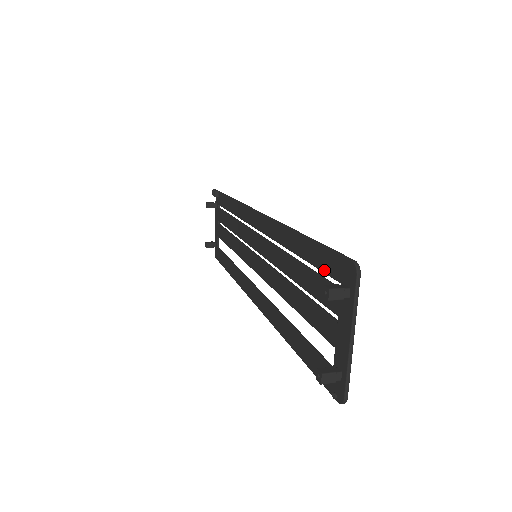
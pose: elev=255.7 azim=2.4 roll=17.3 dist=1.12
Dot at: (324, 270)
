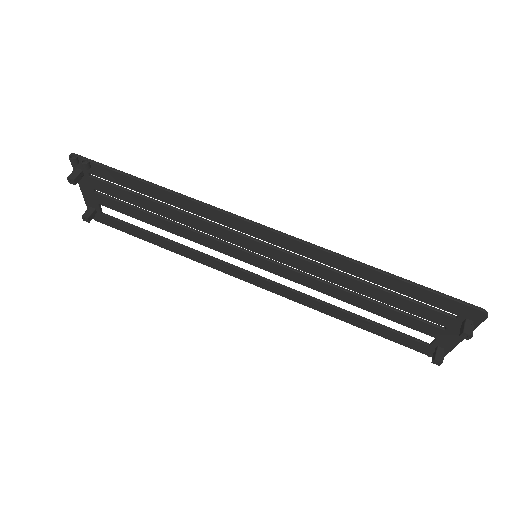
Dot at: (431, 304)
